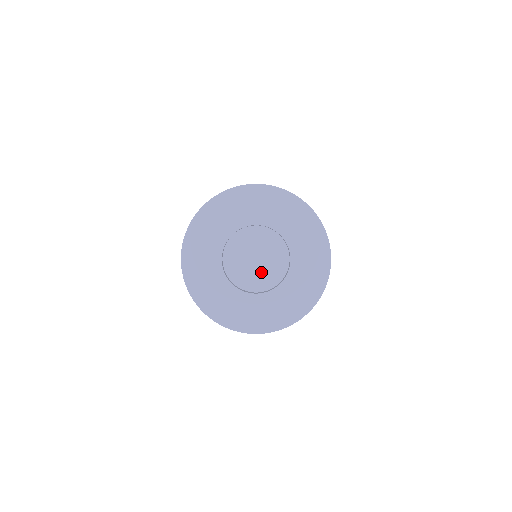
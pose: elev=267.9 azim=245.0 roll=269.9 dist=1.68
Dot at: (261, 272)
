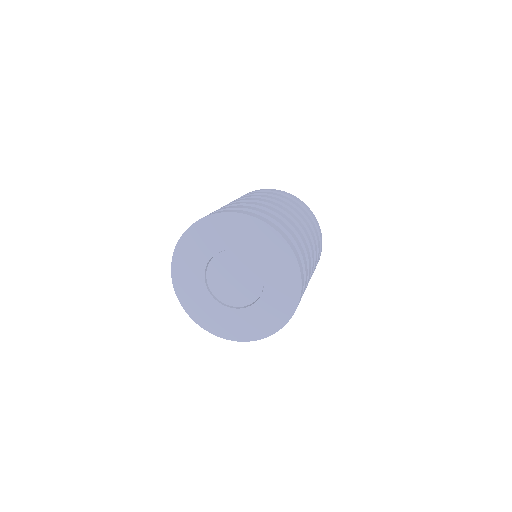
Dot at: (231, 290)
